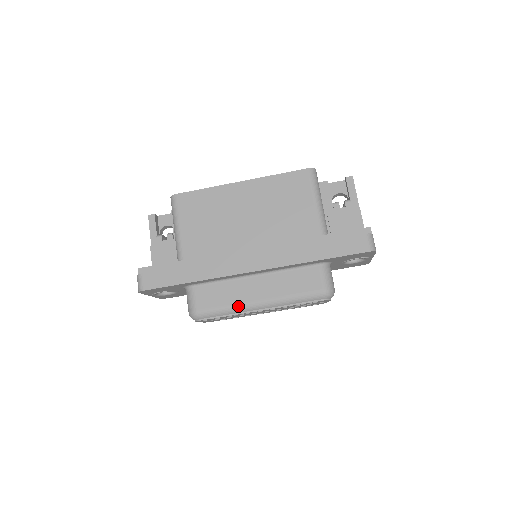
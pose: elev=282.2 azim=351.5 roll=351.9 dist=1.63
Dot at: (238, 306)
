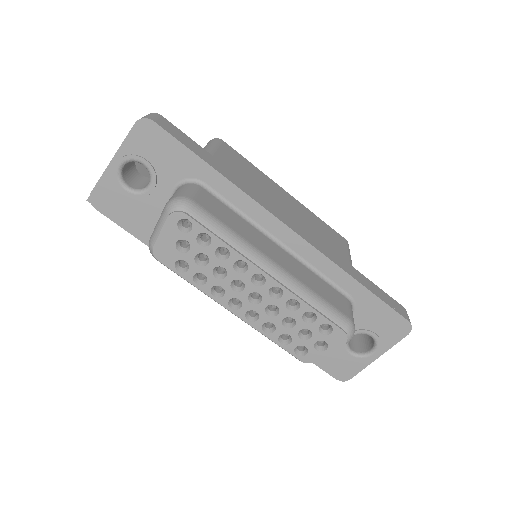
Dot at: (248, 244)
